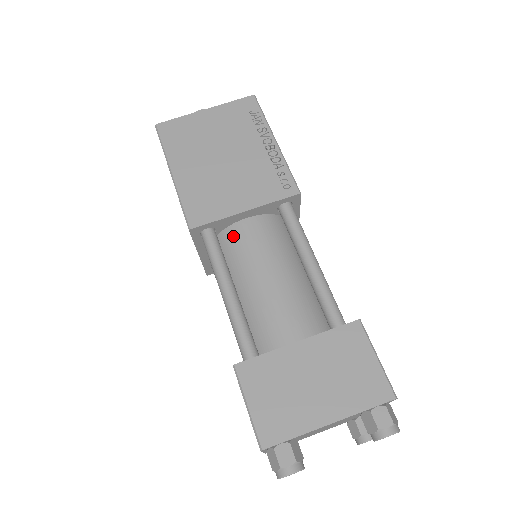
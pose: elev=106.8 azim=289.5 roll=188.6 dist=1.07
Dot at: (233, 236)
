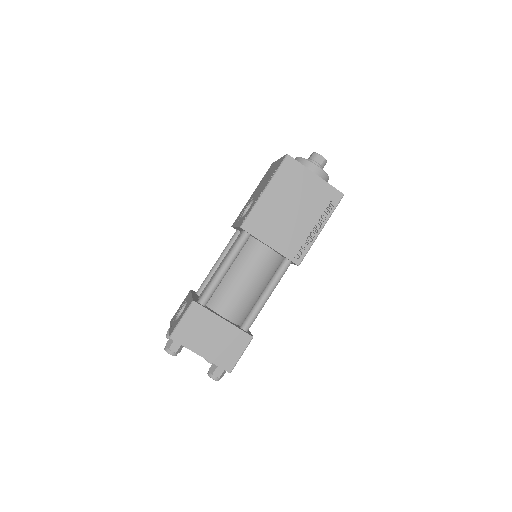
Dot at: (254, 247)
